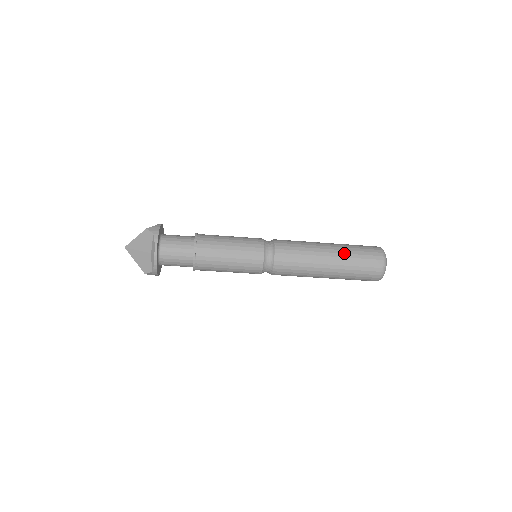
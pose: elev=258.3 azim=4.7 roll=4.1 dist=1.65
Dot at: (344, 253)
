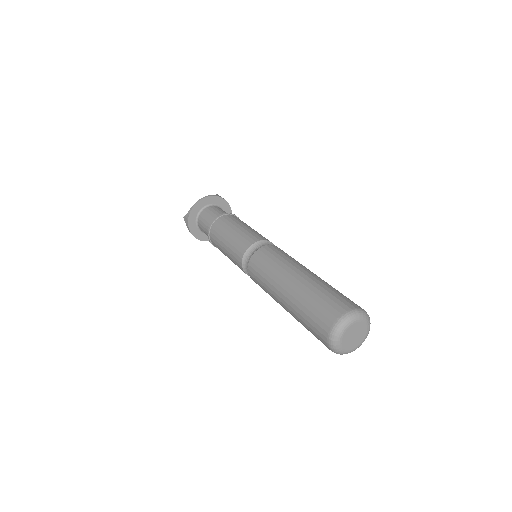
Dot at: (321, 281)
